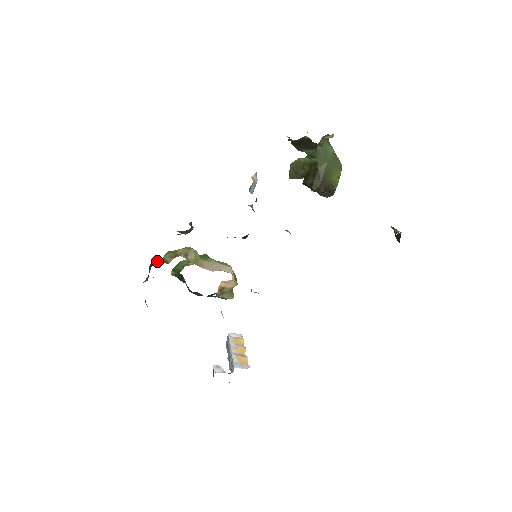
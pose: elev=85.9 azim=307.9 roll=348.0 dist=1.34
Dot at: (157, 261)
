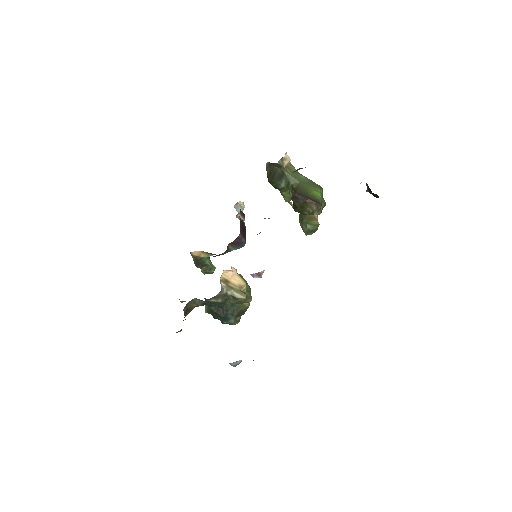
Dot at: occluded
